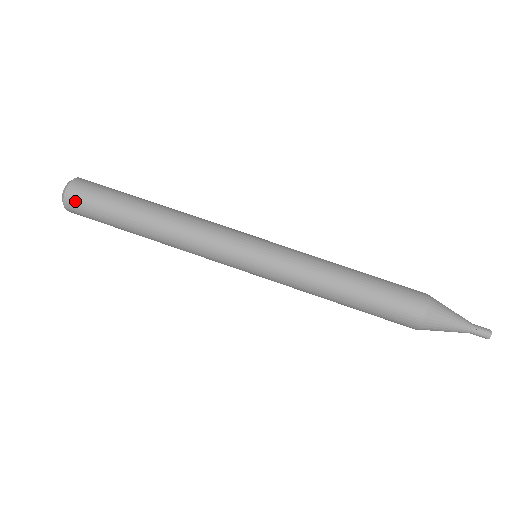
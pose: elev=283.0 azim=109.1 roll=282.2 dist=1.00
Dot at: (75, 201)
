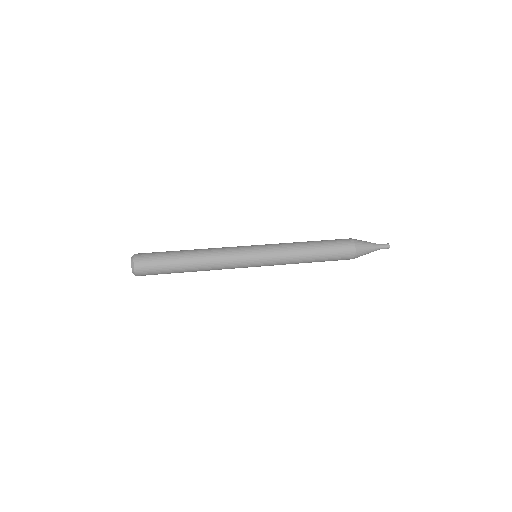
Dot at: (142, 253)
